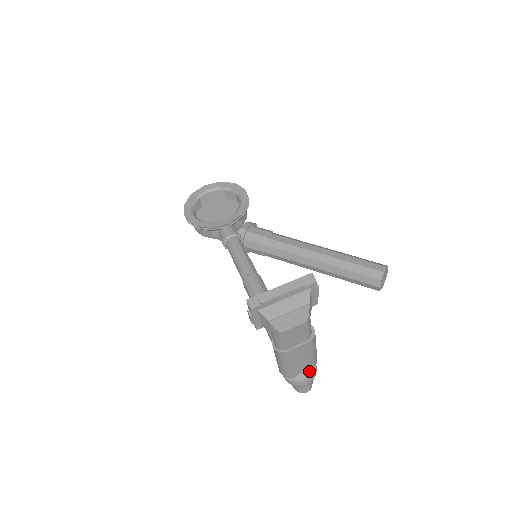
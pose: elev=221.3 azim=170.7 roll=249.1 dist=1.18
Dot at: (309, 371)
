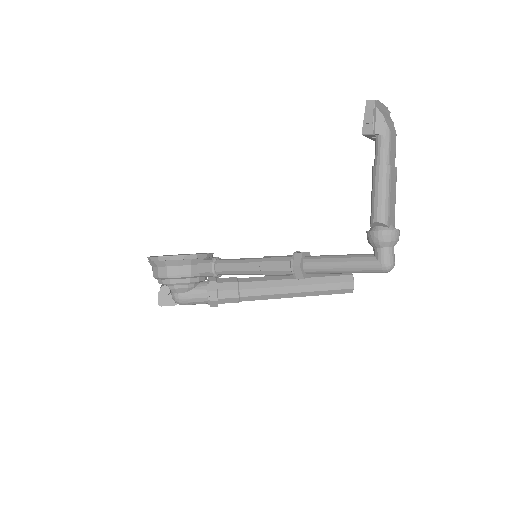
Dot at: (394, 226)
